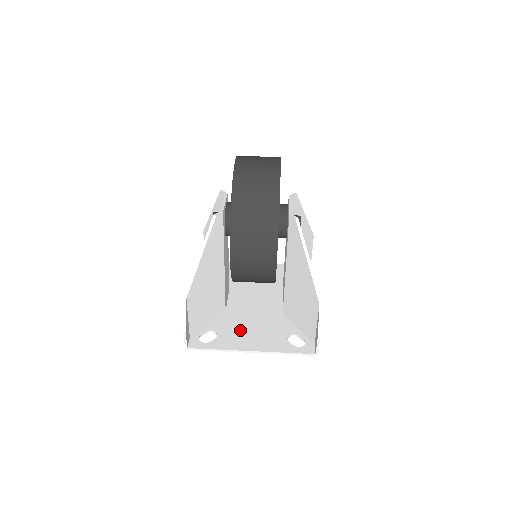
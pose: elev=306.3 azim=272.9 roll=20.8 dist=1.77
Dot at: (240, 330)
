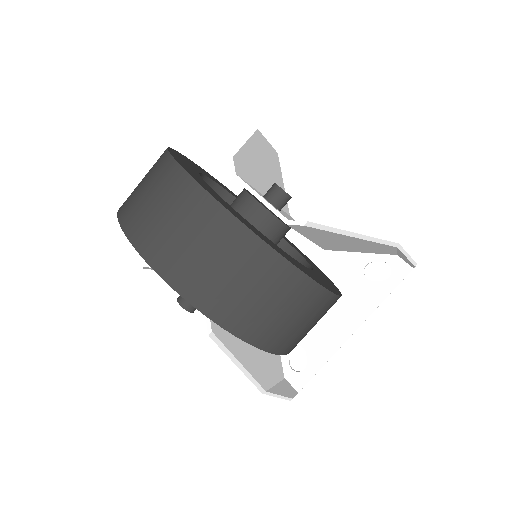
Dot at: occluded
